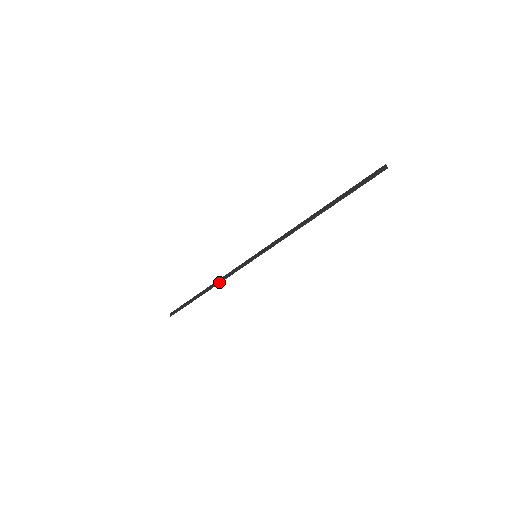
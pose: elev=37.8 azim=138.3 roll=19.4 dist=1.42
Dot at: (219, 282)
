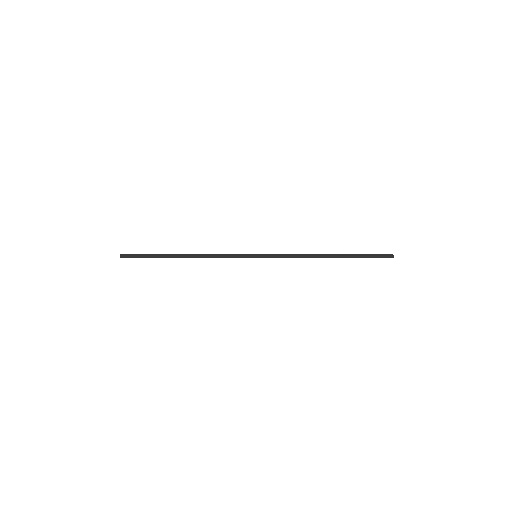
Dot at: (204, 257)
